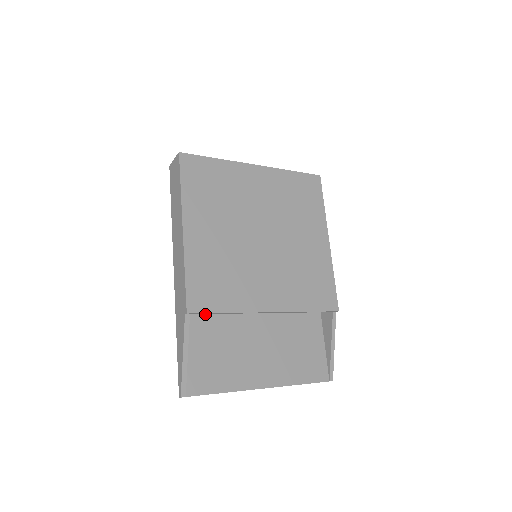
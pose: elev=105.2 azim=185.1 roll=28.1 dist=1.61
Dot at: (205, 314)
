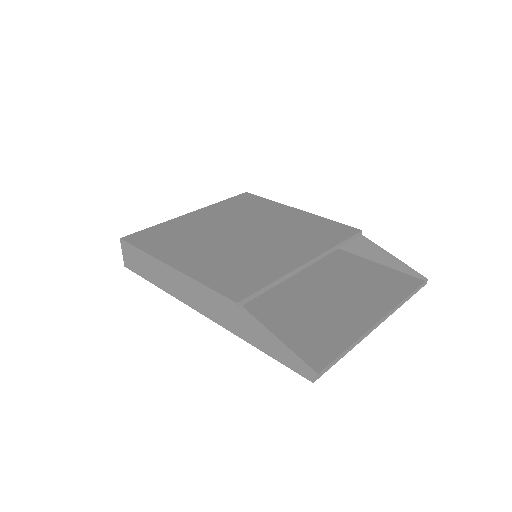
Dot at: (260, 314)
